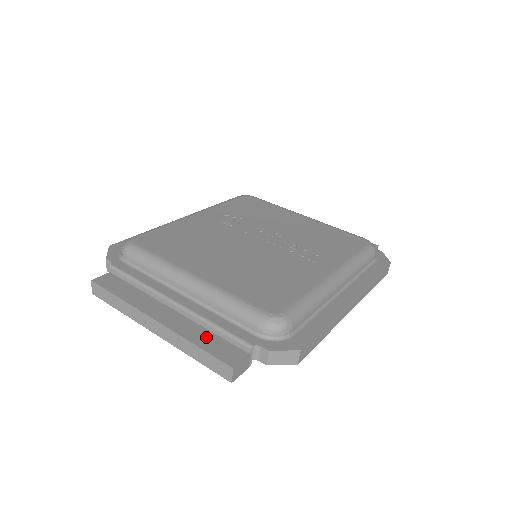
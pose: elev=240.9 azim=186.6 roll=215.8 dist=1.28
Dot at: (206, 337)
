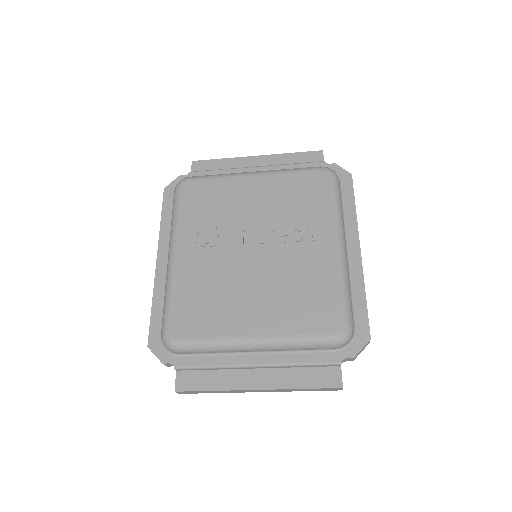
Dot at: (303, 376)
